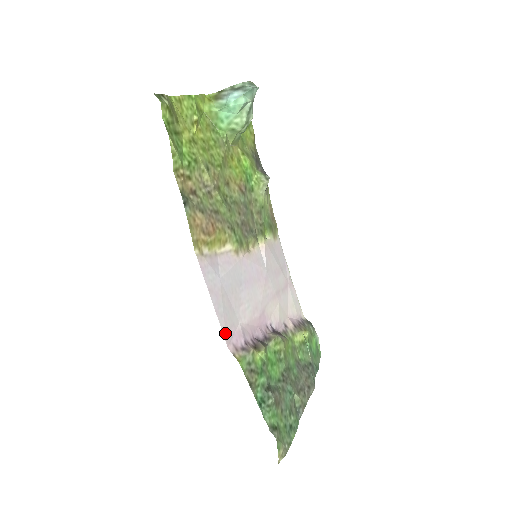
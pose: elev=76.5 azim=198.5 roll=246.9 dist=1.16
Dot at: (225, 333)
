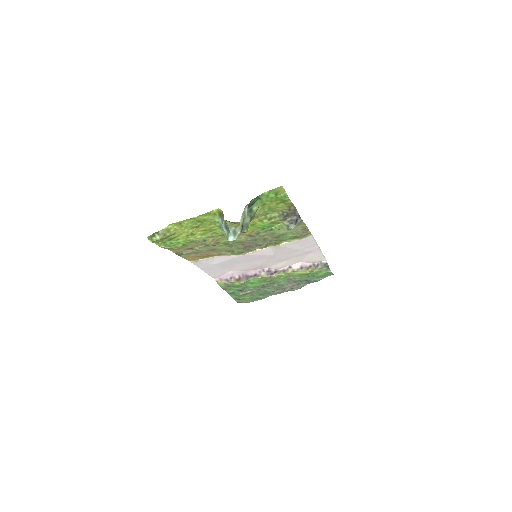
Dot at: (213, 276)
